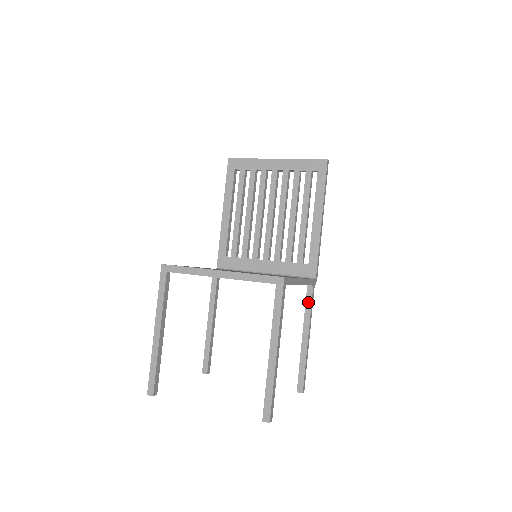
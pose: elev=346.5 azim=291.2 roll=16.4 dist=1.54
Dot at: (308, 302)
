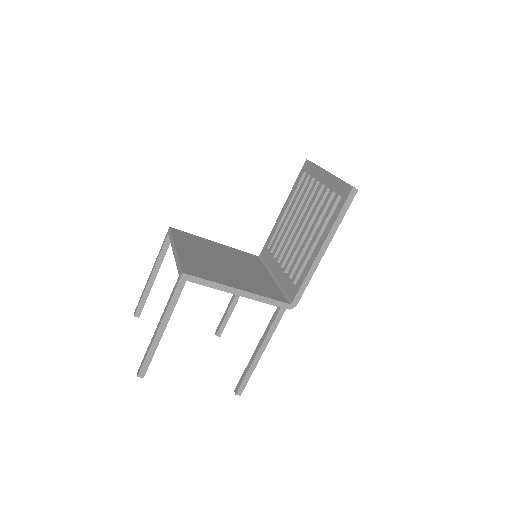
Dot at: (272, 320)
